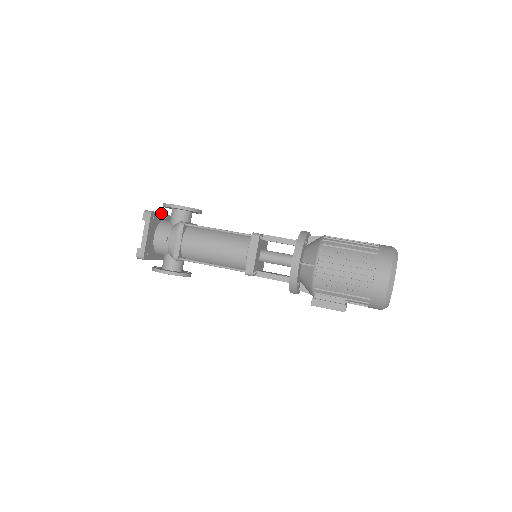
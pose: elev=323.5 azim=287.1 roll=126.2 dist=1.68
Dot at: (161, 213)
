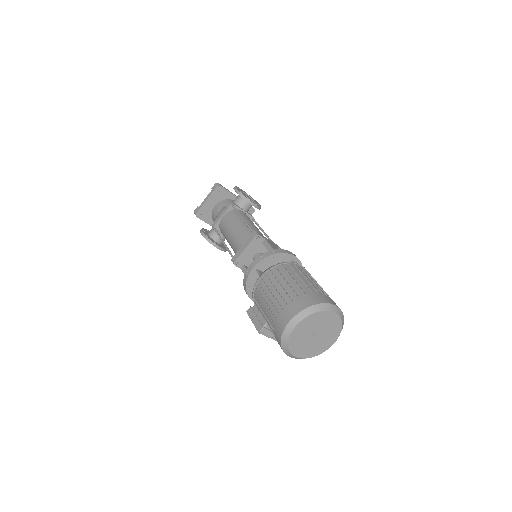
Dot at: (232, 193)
